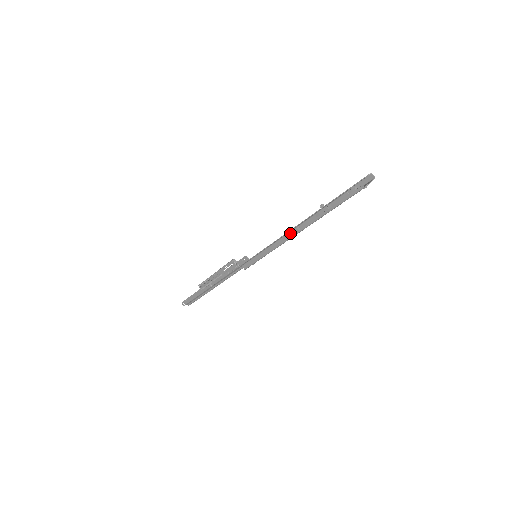
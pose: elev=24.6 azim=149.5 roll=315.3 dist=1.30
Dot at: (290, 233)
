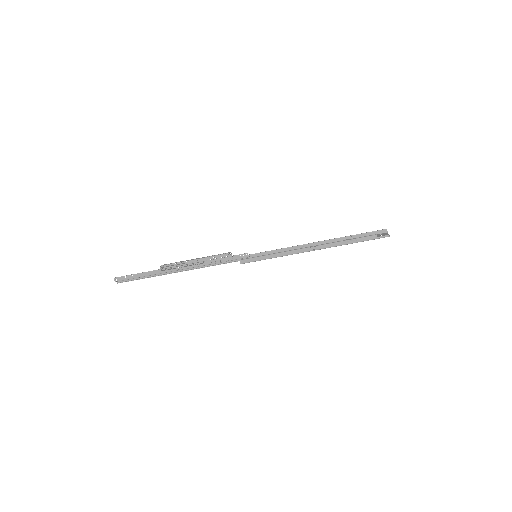
Dot at: (312, 248)
